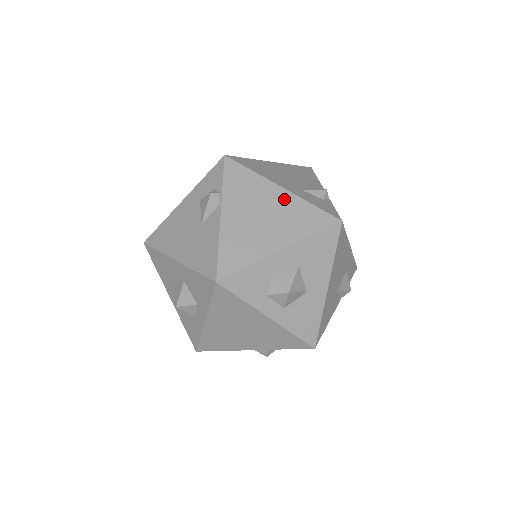
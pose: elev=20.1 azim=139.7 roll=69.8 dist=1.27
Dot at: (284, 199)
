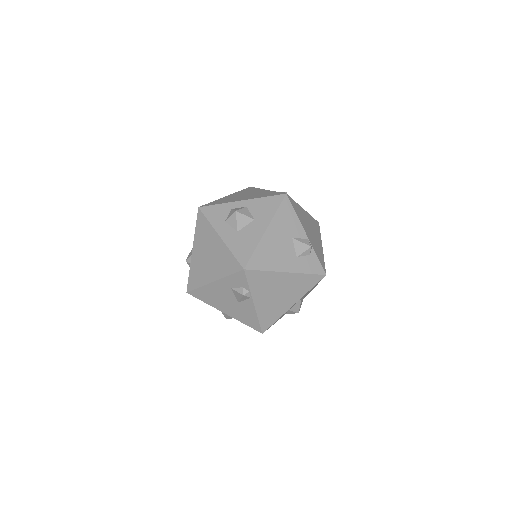
Dot at: (290, 279)
